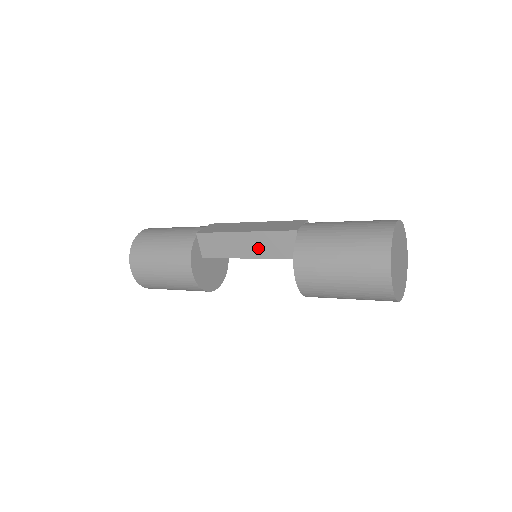
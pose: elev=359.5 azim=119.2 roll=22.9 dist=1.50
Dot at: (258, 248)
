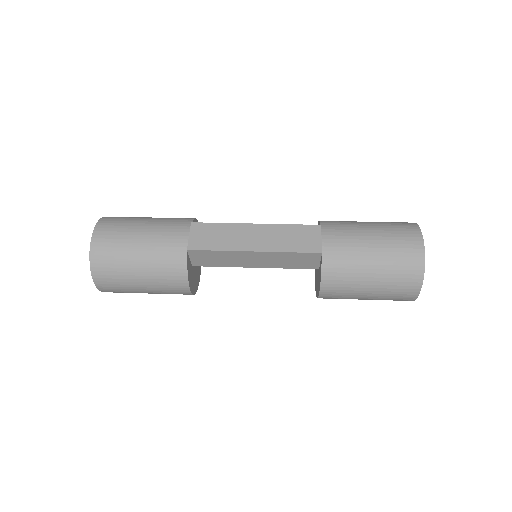
Dot at: (269, 262)
